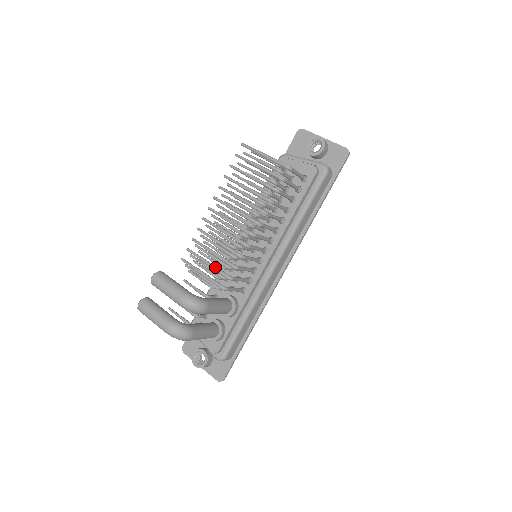
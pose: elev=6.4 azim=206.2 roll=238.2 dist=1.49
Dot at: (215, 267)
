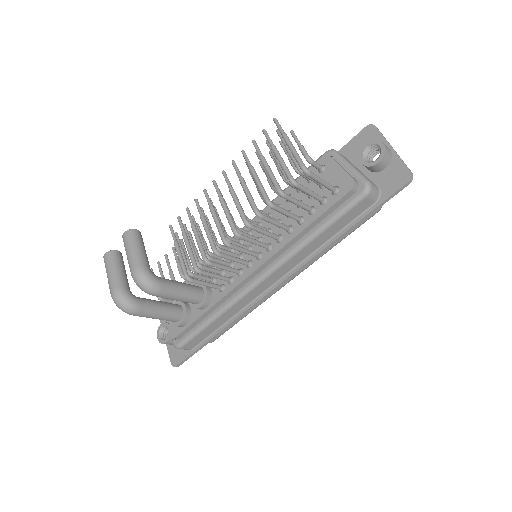
Dot at: (190, 251)
